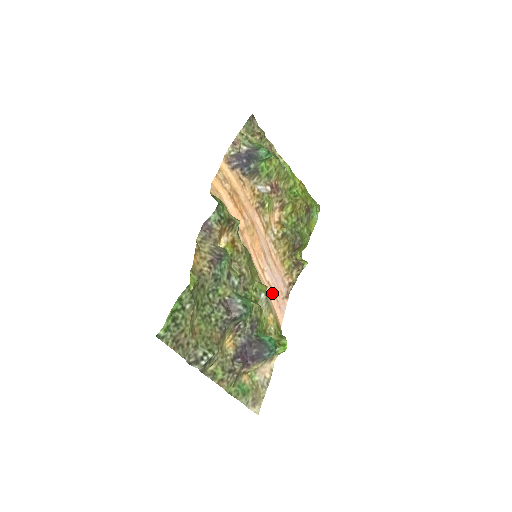
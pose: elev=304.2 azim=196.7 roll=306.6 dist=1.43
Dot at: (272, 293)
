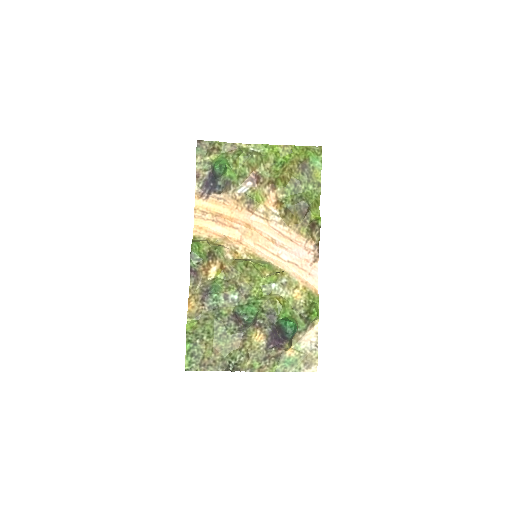
Dot at: (296, 268)
